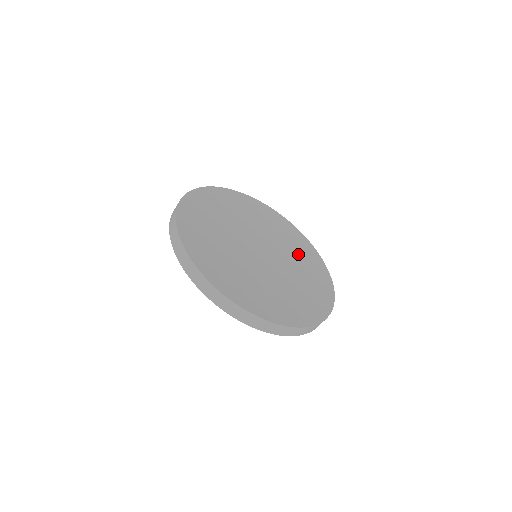
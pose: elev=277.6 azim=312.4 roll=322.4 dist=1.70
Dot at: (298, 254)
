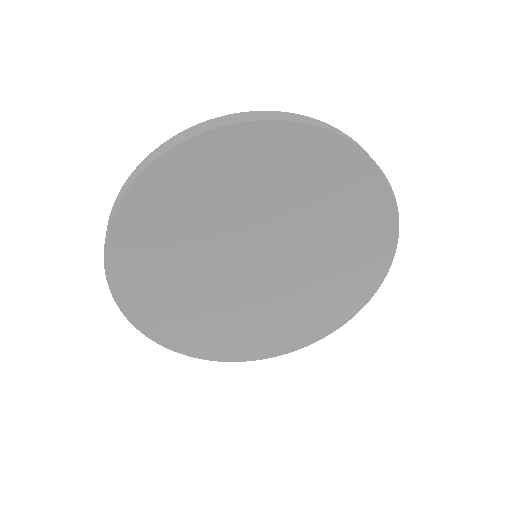
Dot at: (344, 240)
